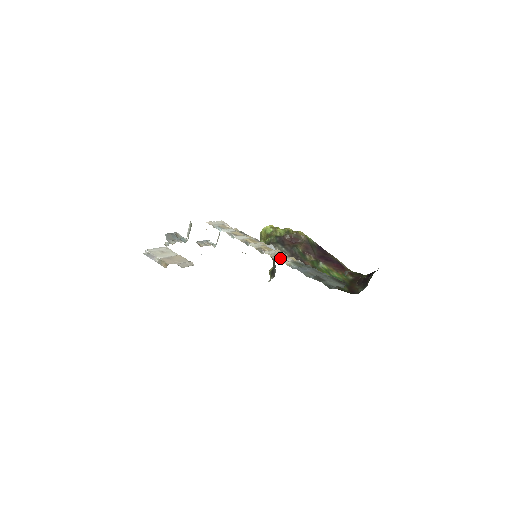
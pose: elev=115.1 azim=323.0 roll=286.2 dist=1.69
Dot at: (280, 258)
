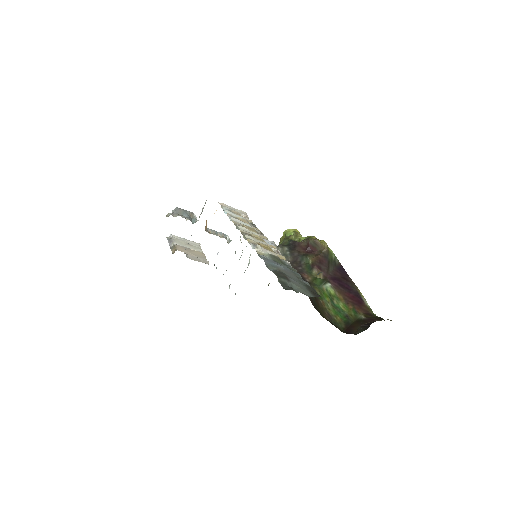
Dot at: occluded
